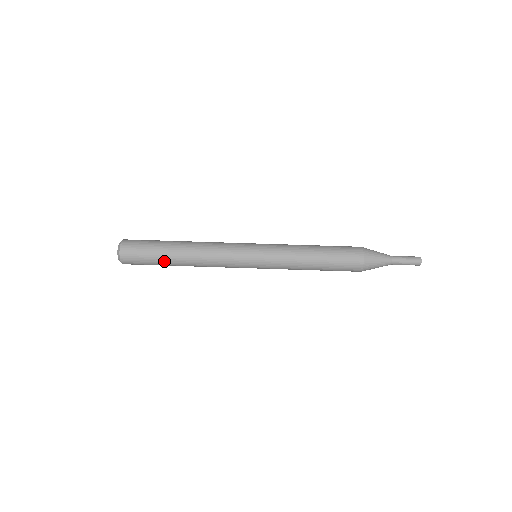
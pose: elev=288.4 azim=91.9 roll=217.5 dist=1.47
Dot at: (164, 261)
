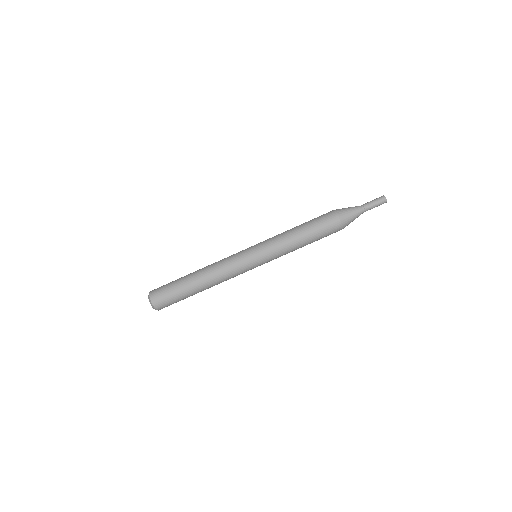
Dot at: occluded
